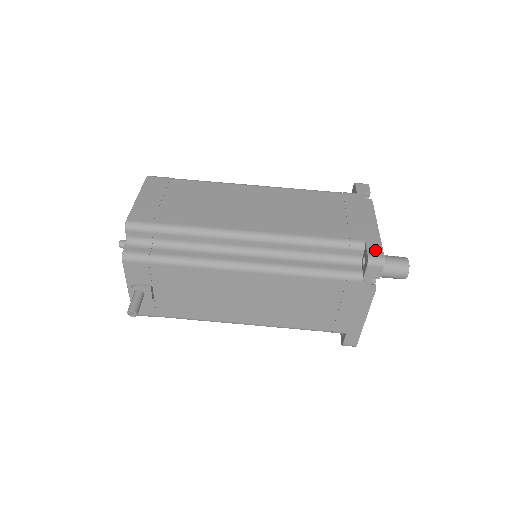
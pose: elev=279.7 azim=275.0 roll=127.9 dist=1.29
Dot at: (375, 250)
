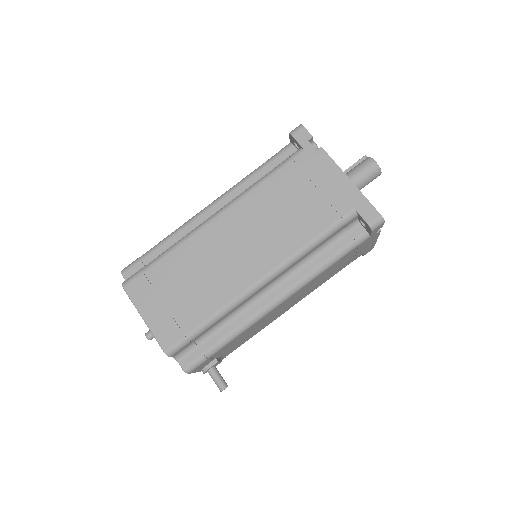
Dot at: (369, 213)
